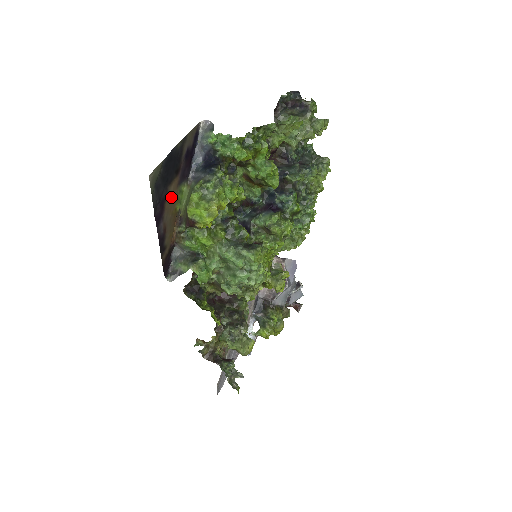
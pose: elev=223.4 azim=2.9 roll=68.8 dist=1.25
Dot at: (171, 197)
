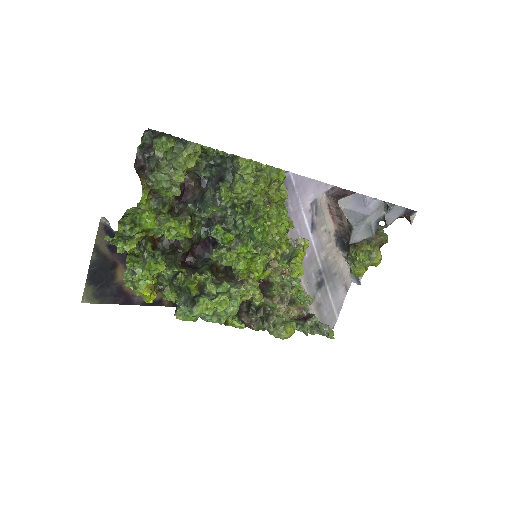
Dot at: occluded
